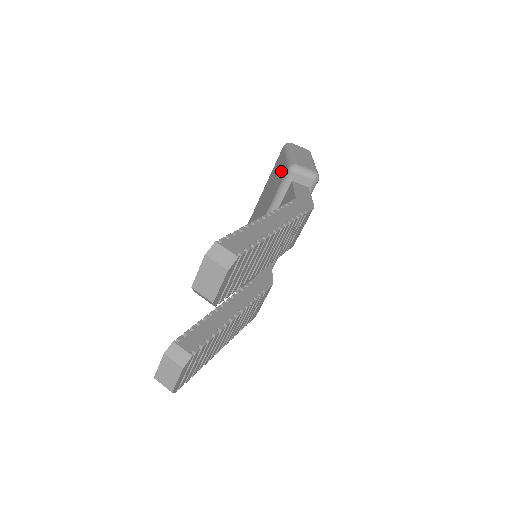
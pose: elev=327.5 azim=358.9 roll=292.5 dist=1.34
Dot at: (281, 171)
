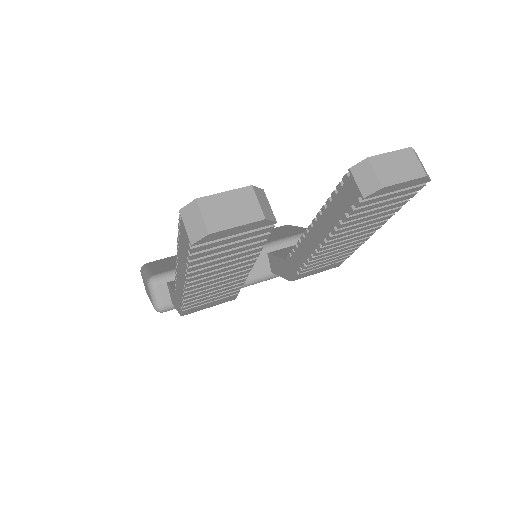
Dot at: (294, 231)
